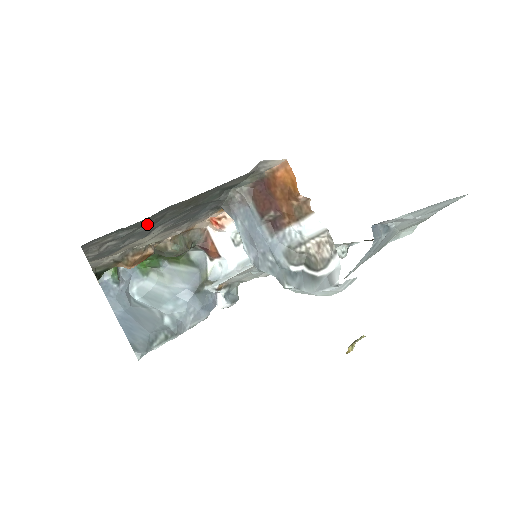
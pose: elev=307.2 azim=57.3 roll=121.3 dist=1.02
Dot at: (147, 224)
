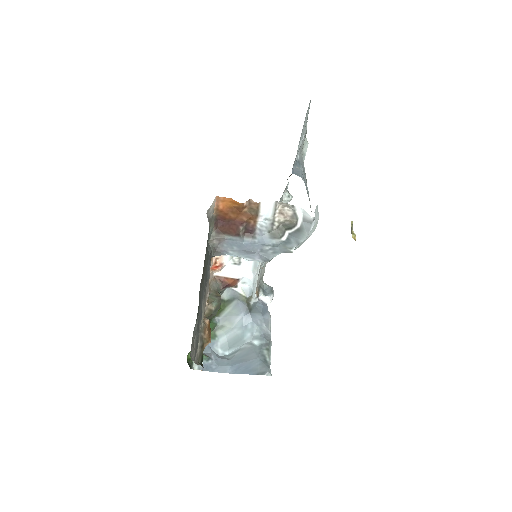
Dot at: (199, 309)
